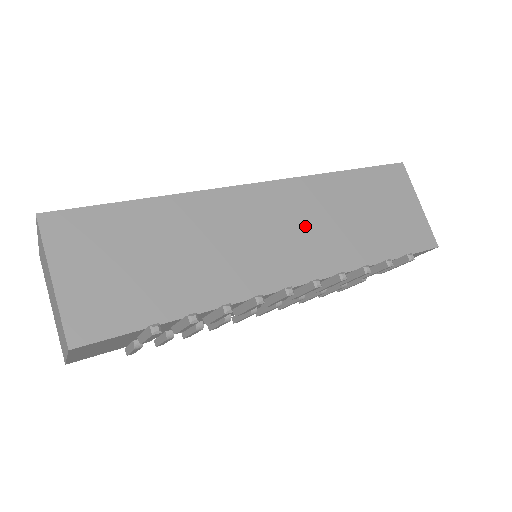
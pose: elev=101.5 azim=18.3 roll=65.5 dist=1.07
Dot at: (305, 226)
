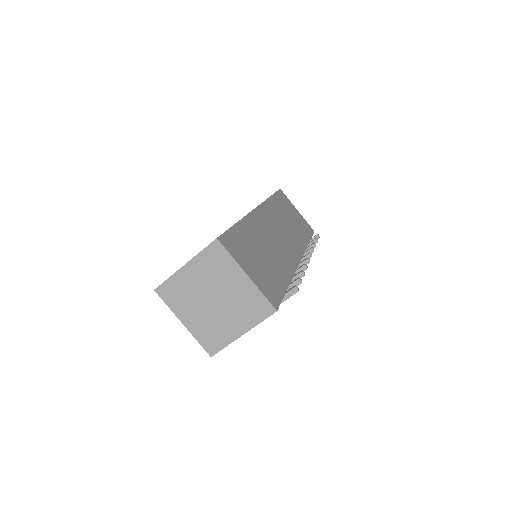
Dot at: (282, 228)
